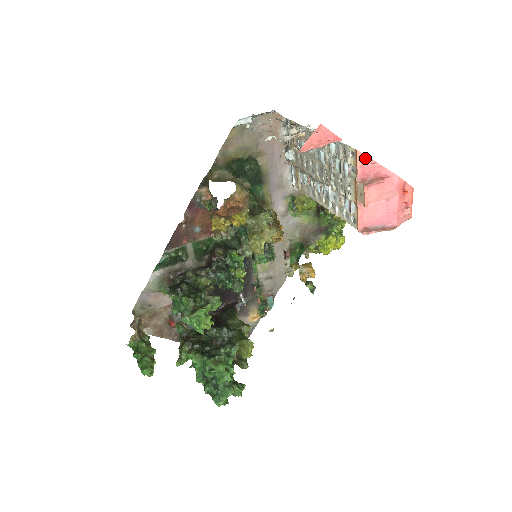
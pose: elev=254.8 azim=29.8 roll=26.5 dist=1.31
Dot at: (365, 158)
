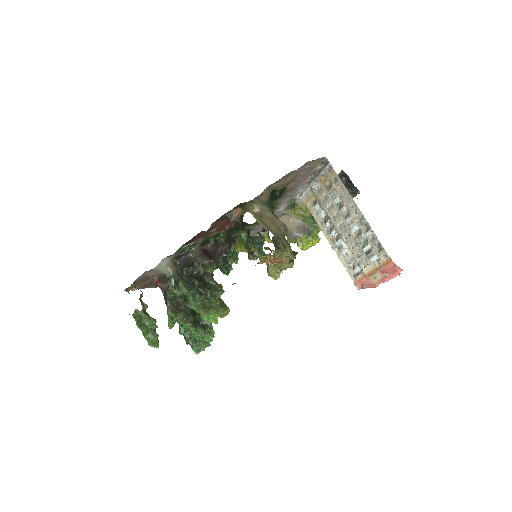
Dot at: (393, 264)
